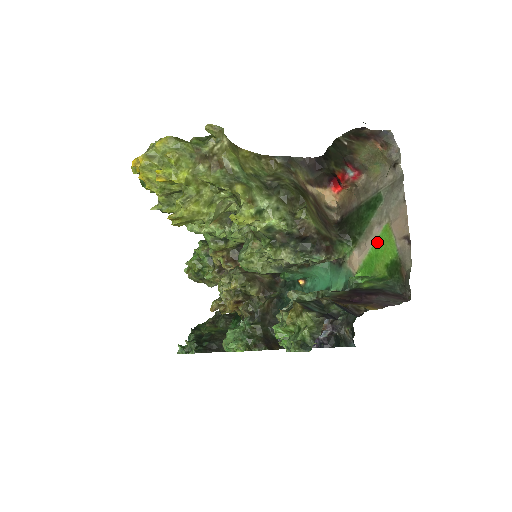
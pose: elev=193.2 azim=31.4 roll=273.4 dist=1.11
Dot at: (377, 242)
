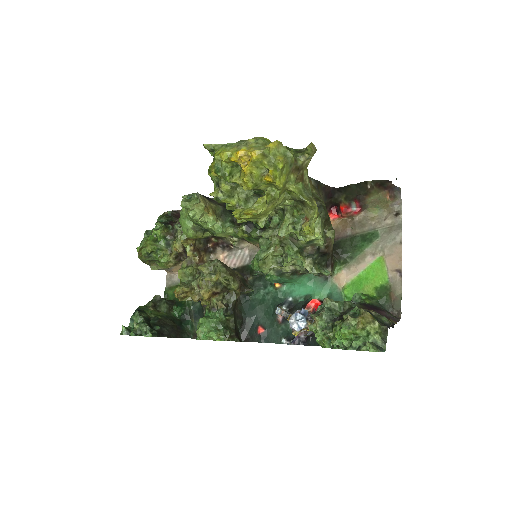
Dot at: (369, 268)
